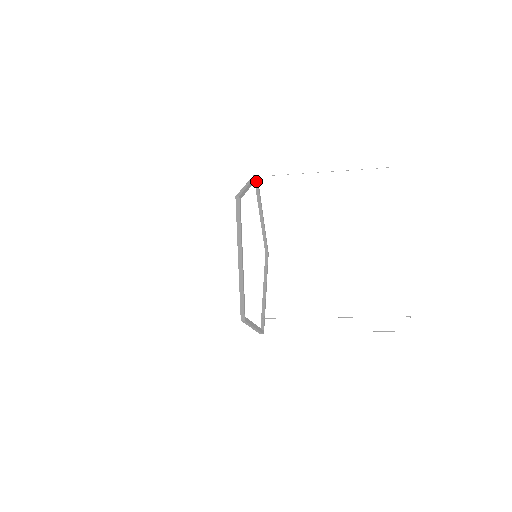
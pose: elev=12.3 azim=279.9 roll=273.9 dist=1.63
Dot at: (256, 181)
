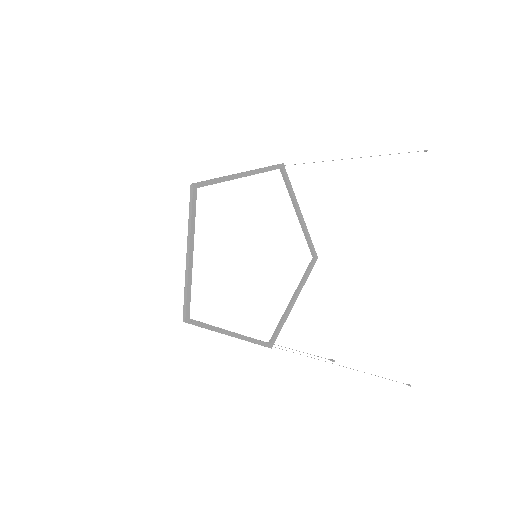
Dot at: (282, 171)
